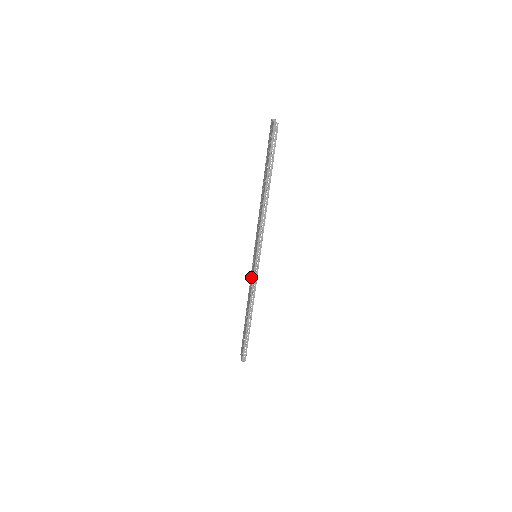
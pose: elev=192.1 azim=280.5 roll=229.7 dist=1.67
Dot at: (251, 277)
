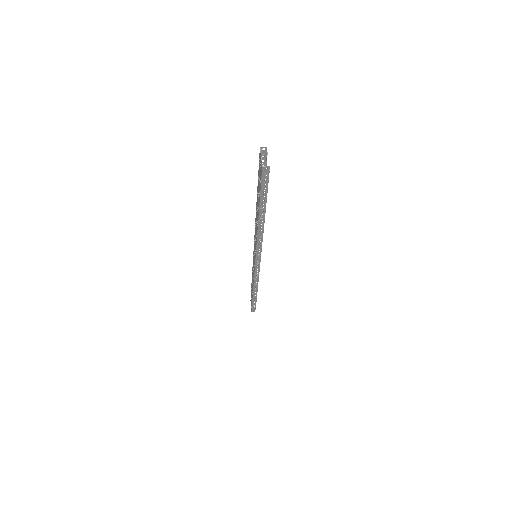
Dot at: (253, 266)
